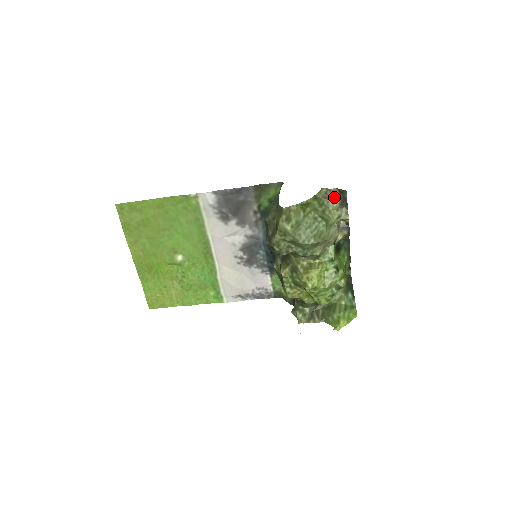
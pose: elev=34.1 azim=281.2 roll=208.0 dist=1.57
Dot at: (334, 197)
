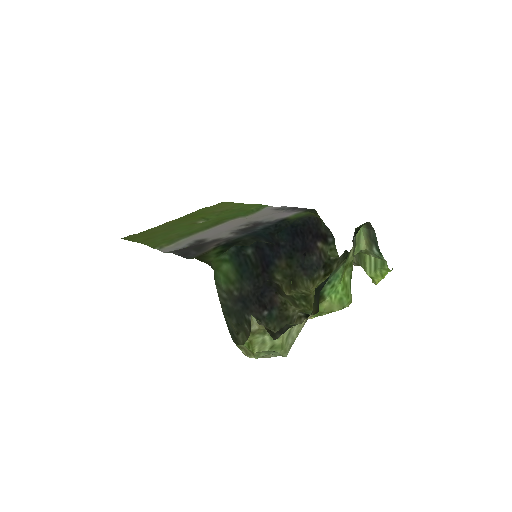
Dot at: occluded
